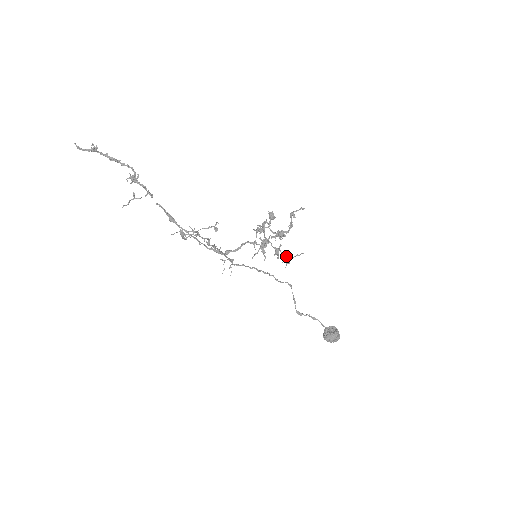
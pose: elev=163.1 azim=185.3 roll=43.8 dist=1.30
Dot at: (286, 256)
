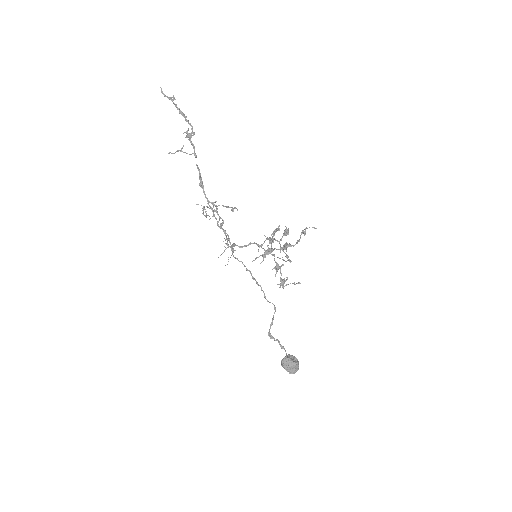
Dot at: (284, 279)
